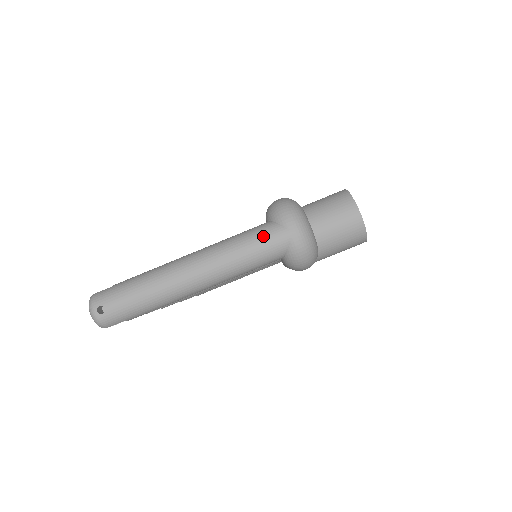
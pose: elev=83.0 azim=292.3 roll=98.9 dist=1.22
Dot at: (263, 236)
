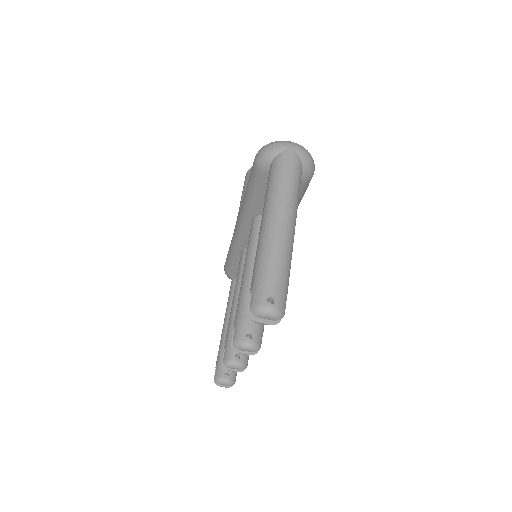
Dot at: (283, 164)
